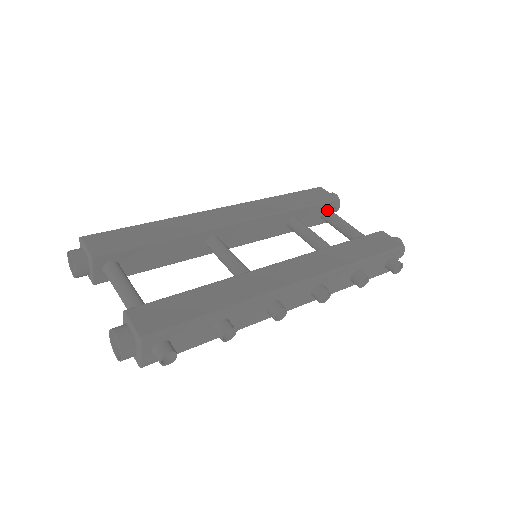
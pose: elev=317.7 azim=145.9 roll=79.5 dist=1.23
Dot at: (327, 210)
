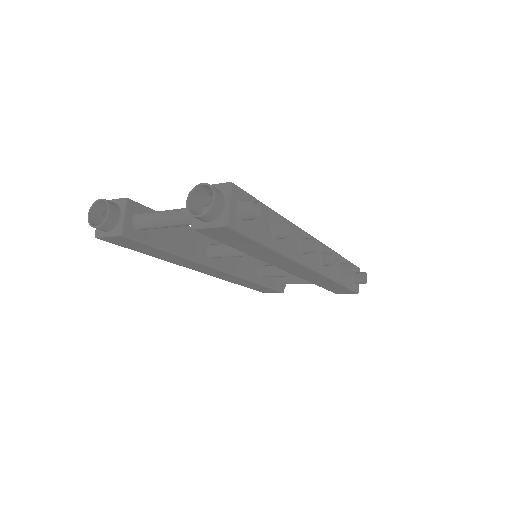
Dot at: occluded
